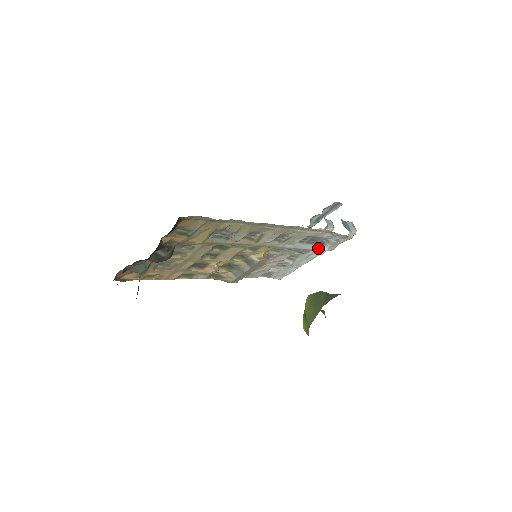
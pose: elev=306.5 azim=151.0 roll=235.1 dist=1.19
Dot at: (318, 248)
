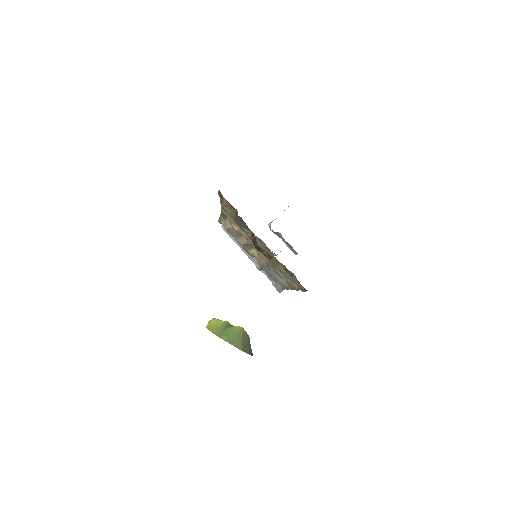
Dot at: occluded
